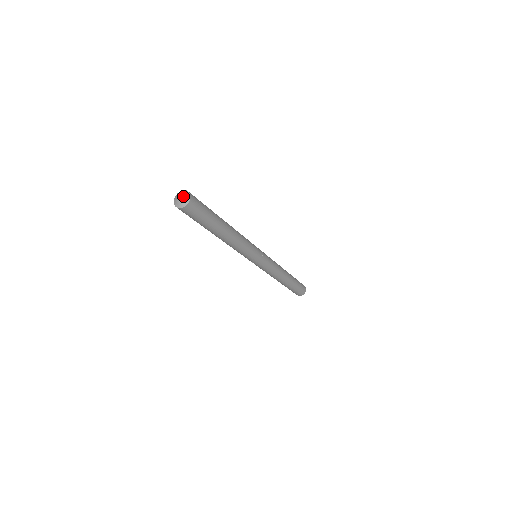
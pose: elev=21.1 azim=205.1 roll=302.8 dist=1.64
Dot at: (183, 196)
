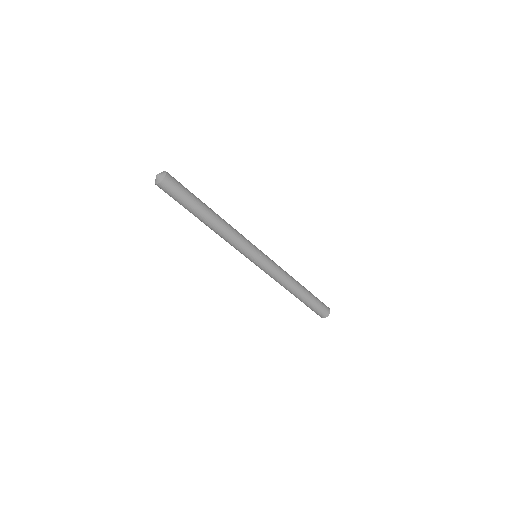
Dot at: (160, 174)
